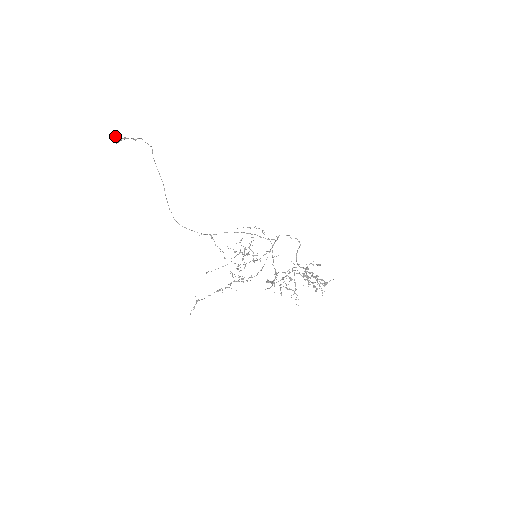
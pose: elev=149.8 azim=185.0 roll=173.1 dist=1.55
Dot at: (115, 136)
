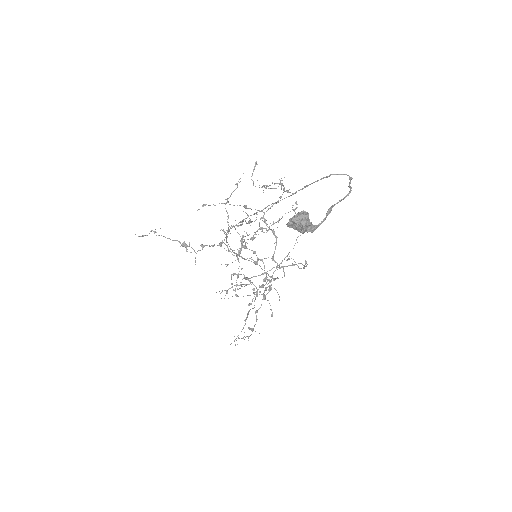
Dot at: (303, 227)
